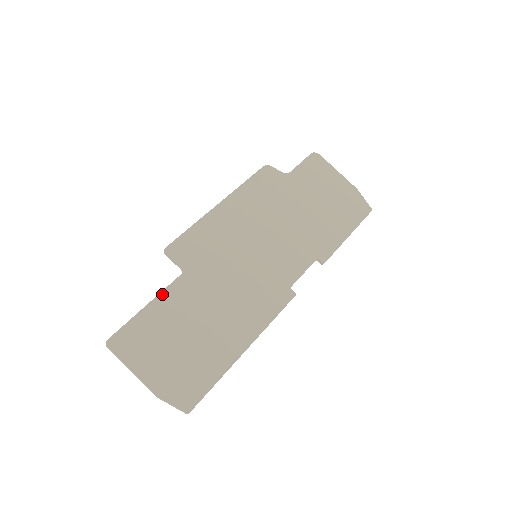
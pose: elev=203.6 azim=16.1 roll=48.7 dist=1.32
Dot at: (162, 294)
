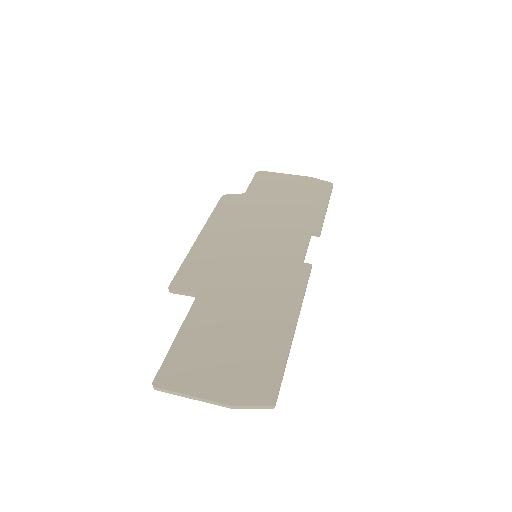
Dot at: (186, 321)
